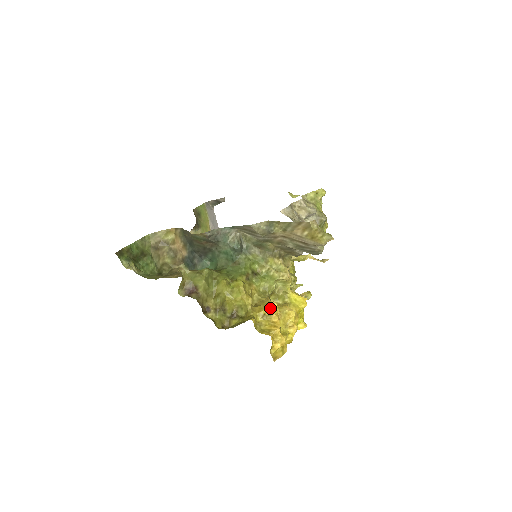
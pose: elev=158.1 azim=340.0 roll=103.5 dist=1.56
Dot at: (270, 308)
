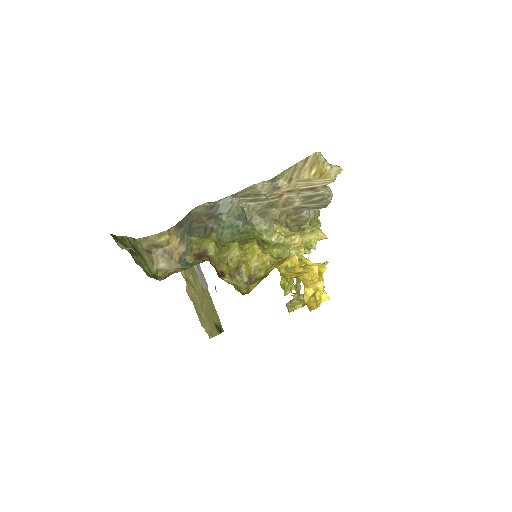
Dot at: (291, 260)
